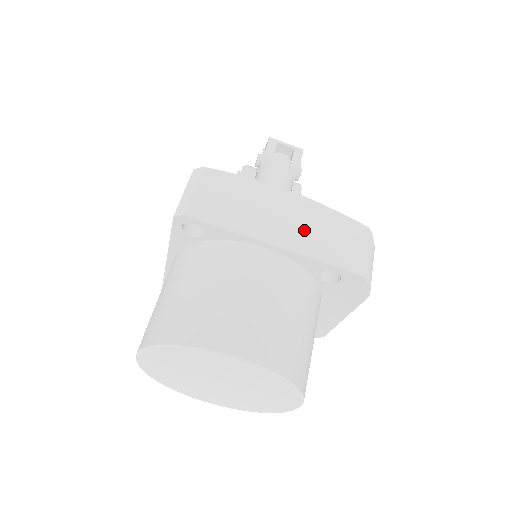
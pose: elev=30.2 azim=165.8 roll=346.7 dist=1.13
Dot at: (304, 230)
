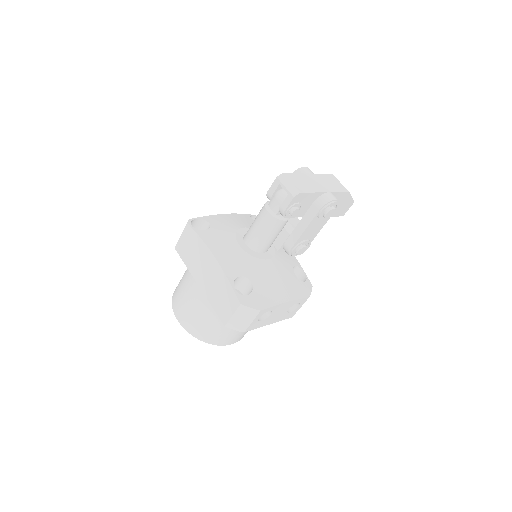
Dot at: (212, 285)
